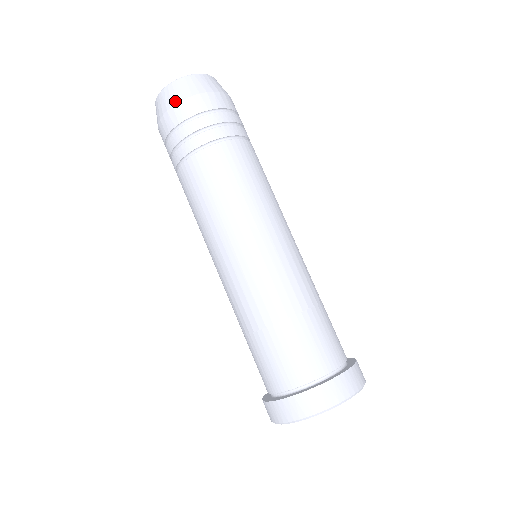
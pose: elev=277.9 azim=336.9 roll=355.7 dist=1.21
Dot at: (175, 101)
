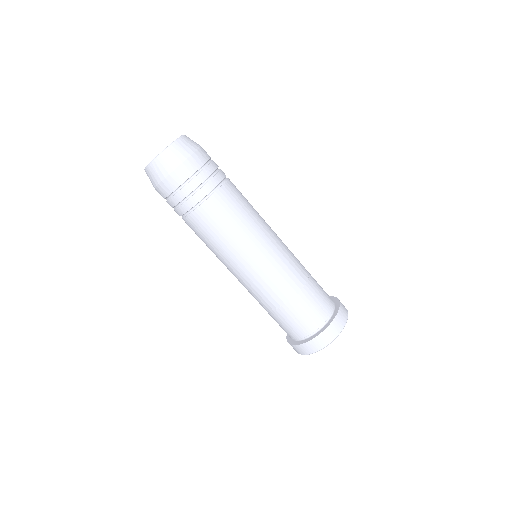
Dot at: (183, 158)
